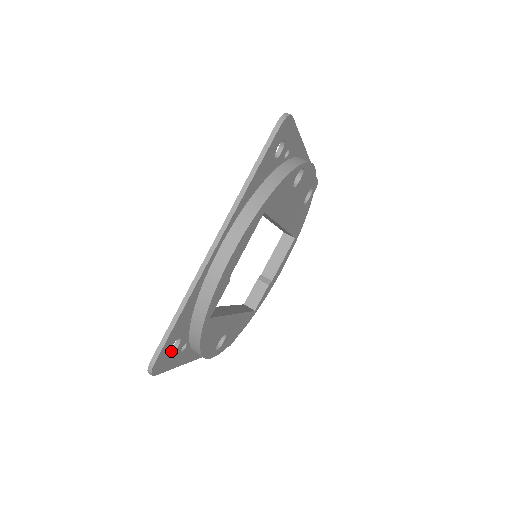
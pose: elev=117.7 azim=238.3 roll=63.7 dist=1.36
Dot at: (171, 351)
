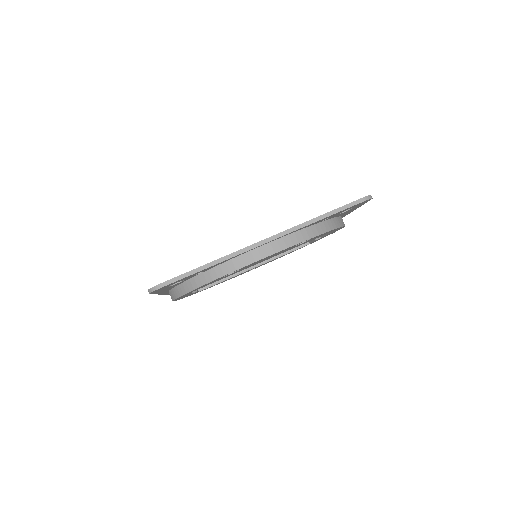
Dot at: occluded
